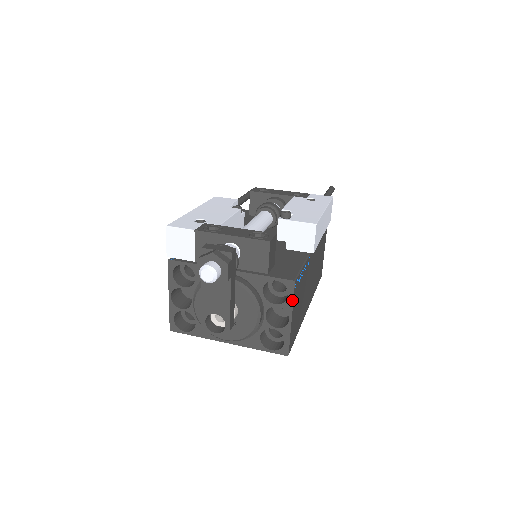
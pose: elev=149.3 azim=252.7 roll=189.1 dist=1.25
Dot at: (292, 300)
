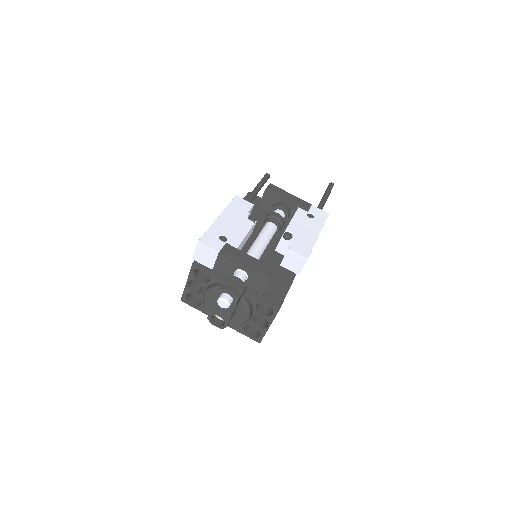
Dot at: (274, 318)
